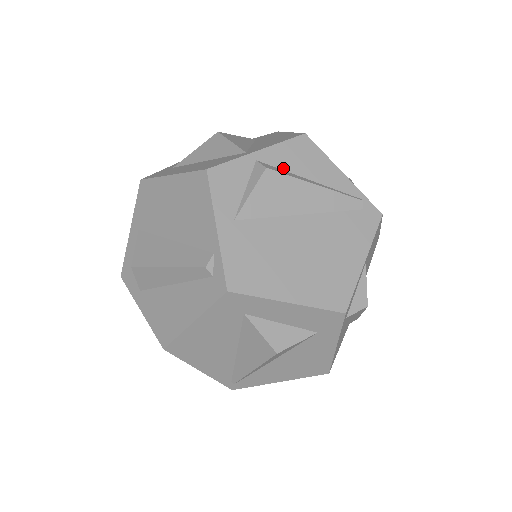
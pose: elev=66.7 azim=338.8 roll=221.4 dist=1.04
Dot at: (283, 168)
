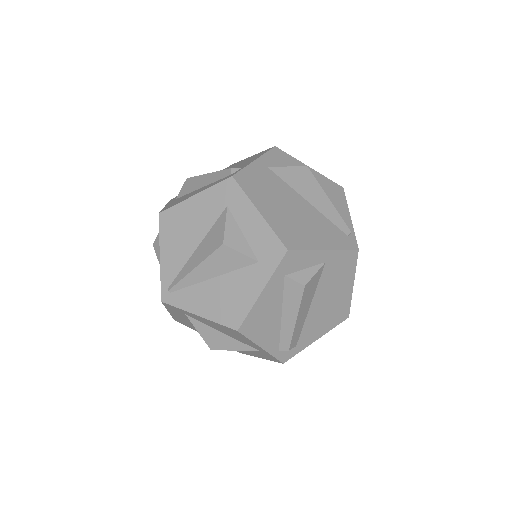
Dot at: occluded
